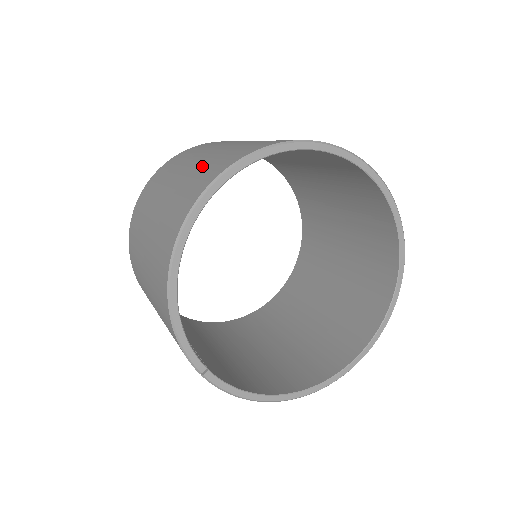
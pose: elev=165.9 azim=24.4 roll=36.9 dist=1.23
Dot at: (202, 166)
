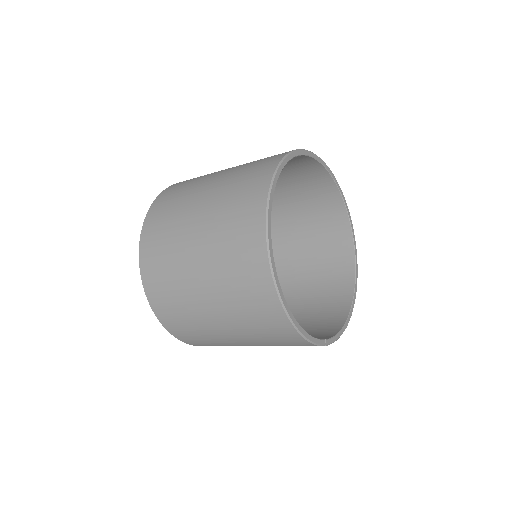
Dot at: (221, 236)
